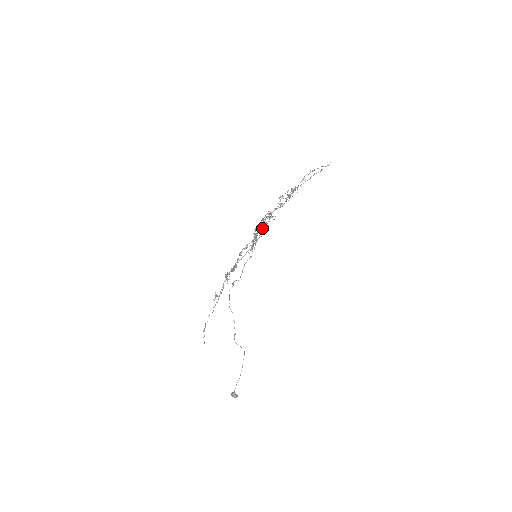
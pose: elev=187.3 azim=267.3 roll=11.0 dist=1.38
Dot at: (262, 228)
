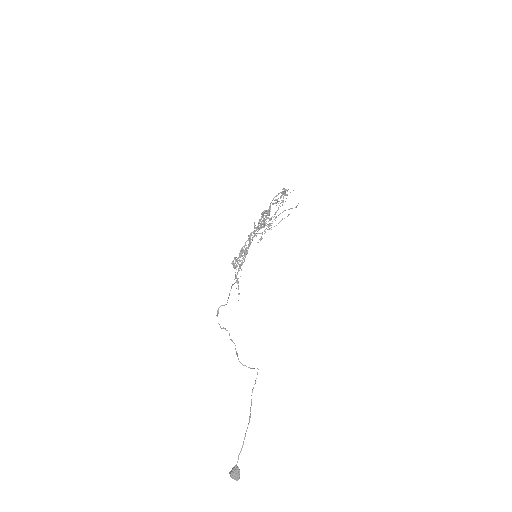
Dot at: (282, 191)
